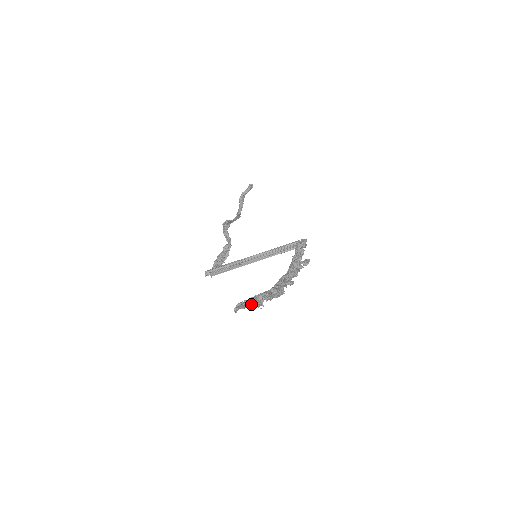
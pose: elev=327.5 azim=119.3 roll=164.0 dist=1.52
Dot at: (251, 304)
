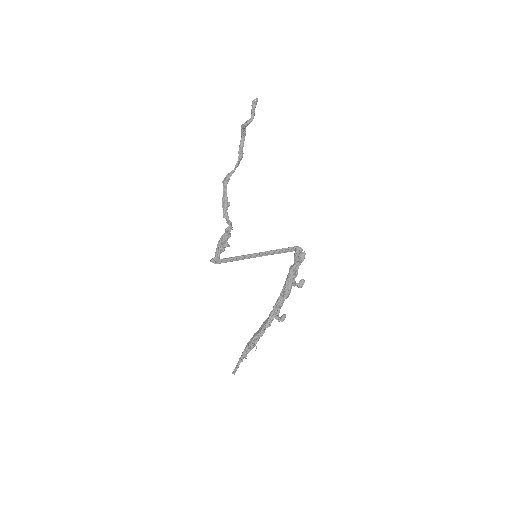
Dot at: occluded
